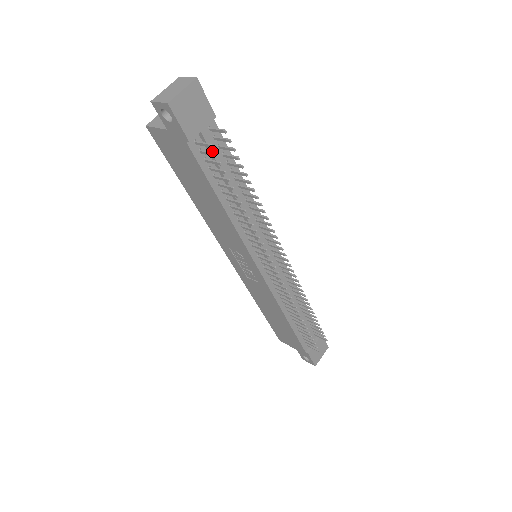
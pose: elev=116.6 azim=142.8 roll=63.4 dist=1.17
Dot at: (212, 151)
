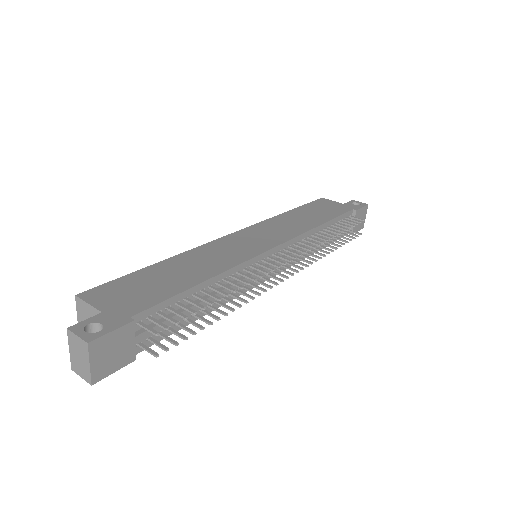
Dot at: (158, 330)
